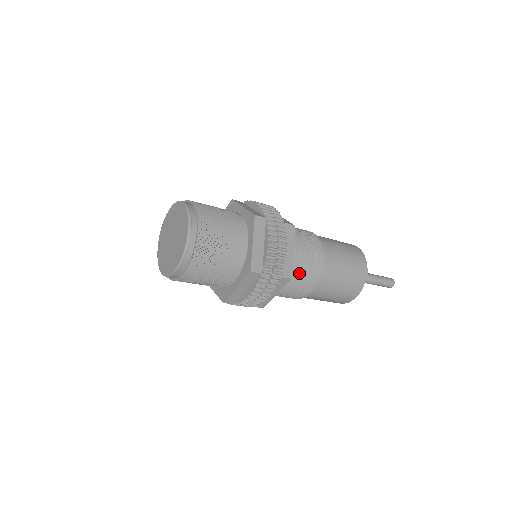
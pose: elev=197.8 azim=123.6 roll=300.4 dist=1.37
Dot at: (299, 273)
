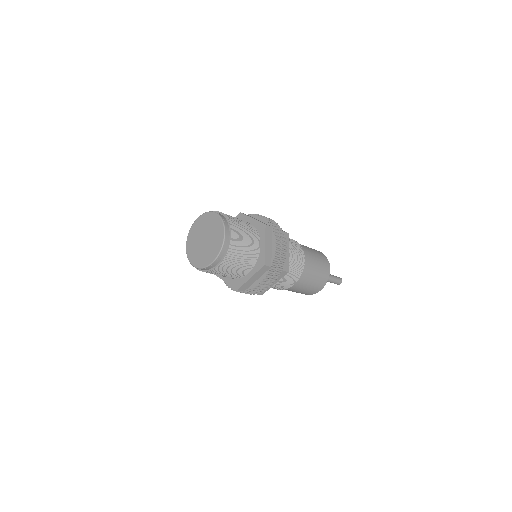
Dot at: (290, 269)
